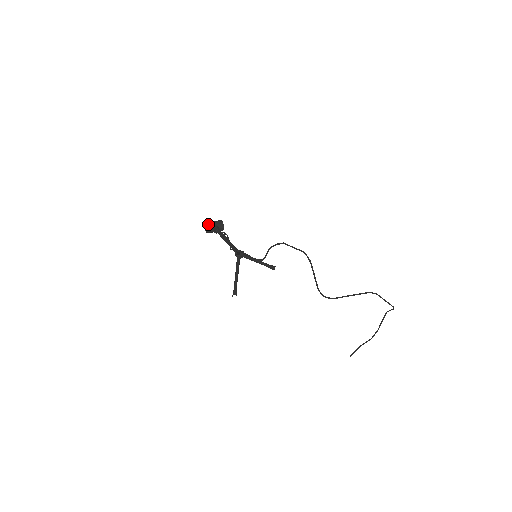
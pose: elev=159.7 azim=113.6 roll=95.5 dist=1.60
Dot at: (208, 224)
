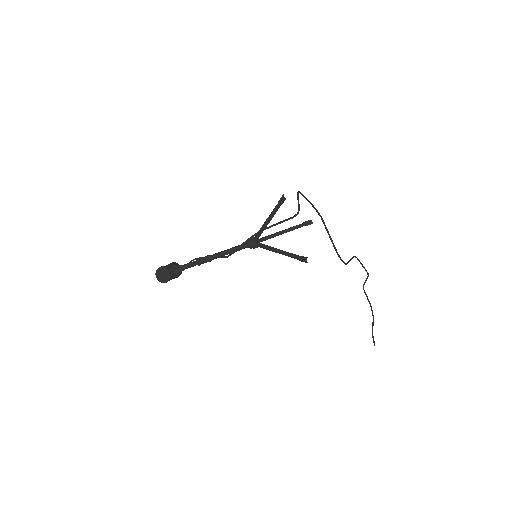
Dot at: (164, 267)
